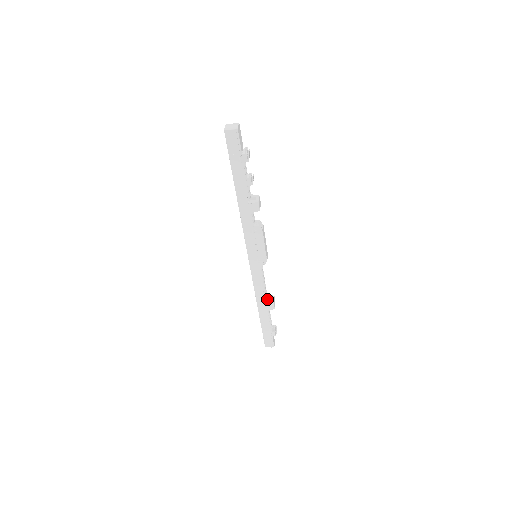
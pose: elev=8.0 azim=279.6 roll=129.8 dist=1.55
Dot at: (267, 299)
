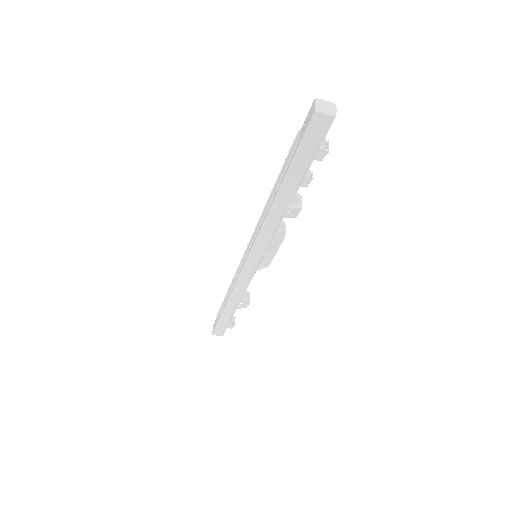
Dot at: occluded
